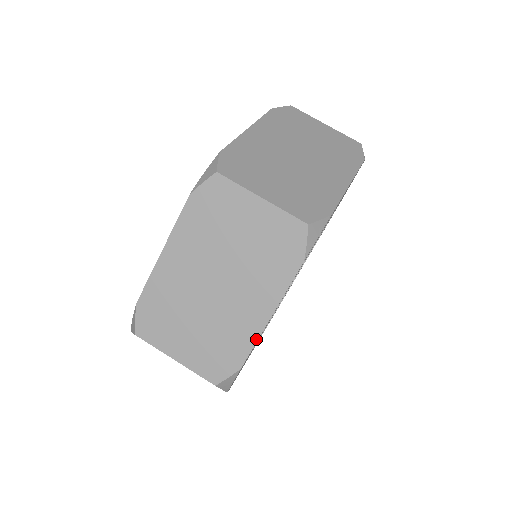
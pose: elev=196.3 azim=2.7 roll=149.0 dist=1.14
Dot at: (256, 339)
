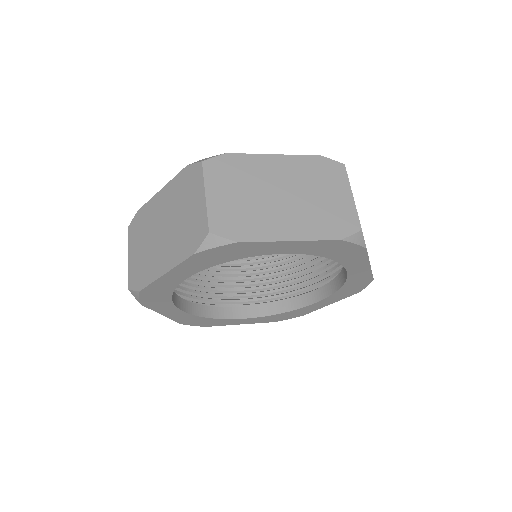
Dot at: (268, 240)
